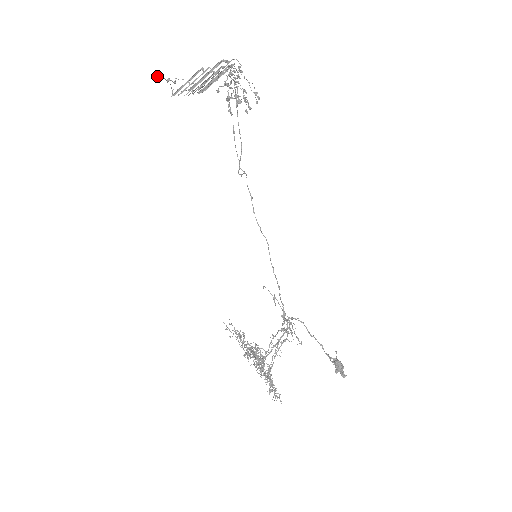
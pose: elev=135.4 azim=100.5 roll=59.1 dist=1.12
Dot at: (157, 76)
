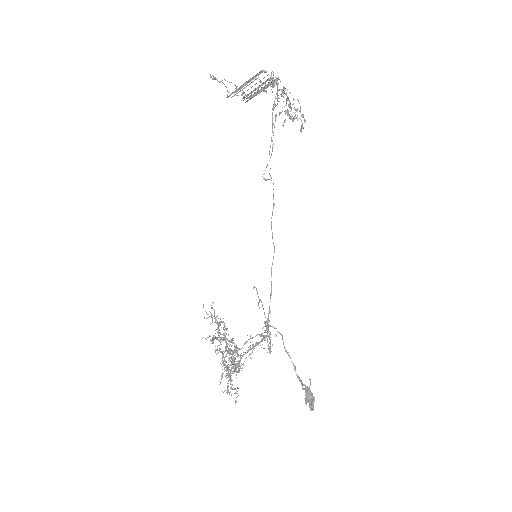
Dot at: (210, 75)
